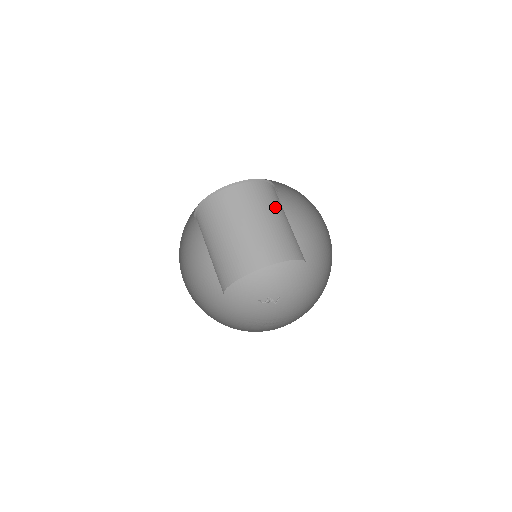
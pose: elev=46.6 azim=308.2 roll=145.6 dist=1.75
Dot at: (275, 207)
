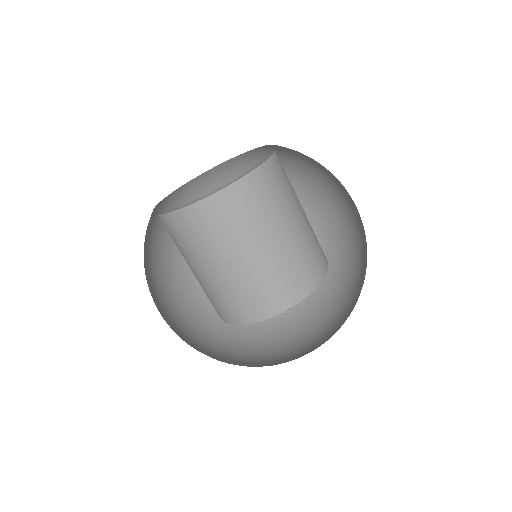
Dot at: (286, 204)
